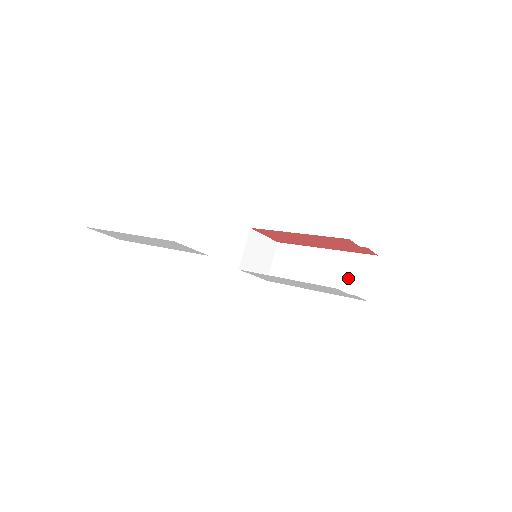
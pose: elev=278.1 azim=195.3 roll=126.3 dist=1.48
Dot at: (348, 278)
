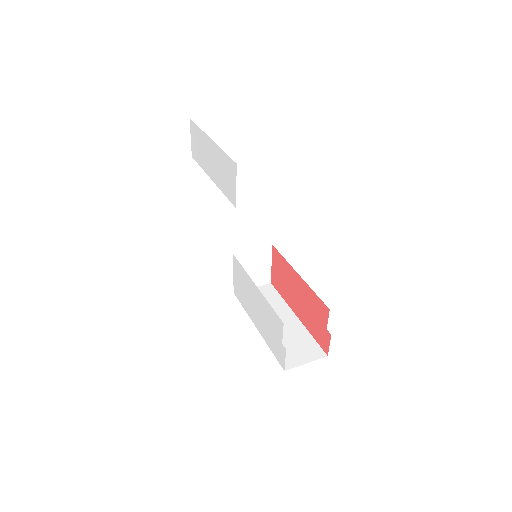
Dot at: (290, 346)
